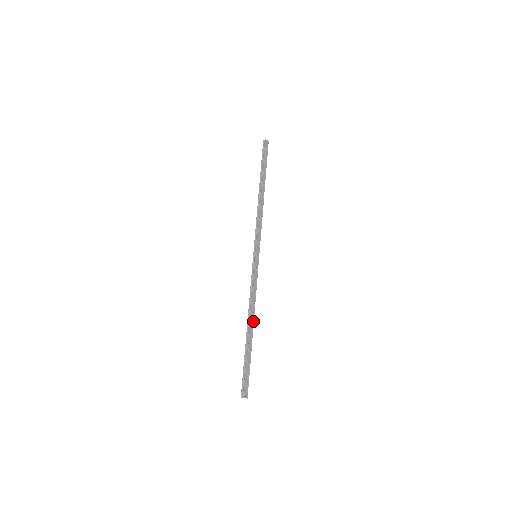
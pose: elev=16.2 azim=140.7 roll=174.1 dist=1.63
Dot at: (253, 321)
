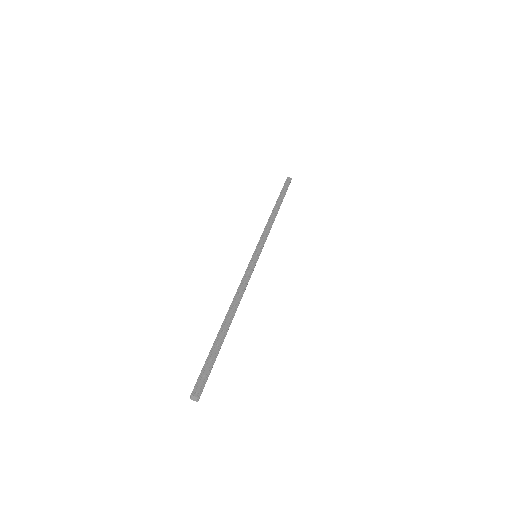
Dot at: (234, 311)
